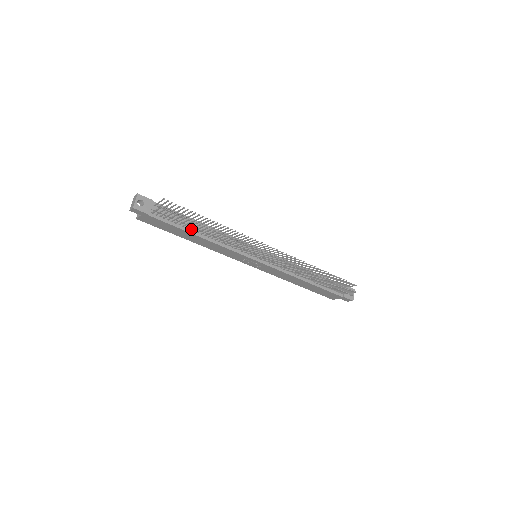
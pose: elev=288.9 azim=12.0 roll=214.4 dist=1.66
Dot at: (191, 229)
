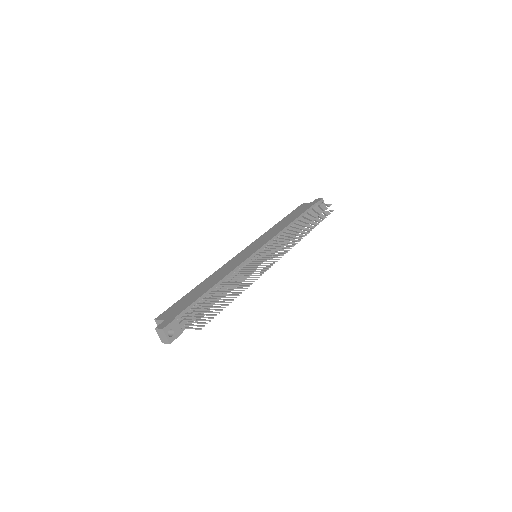
Dot at: occluded
